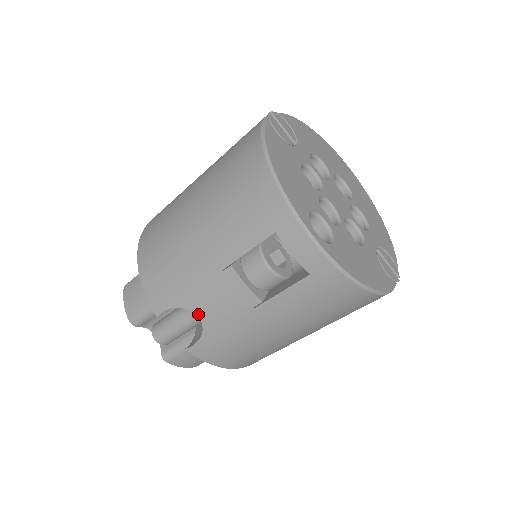
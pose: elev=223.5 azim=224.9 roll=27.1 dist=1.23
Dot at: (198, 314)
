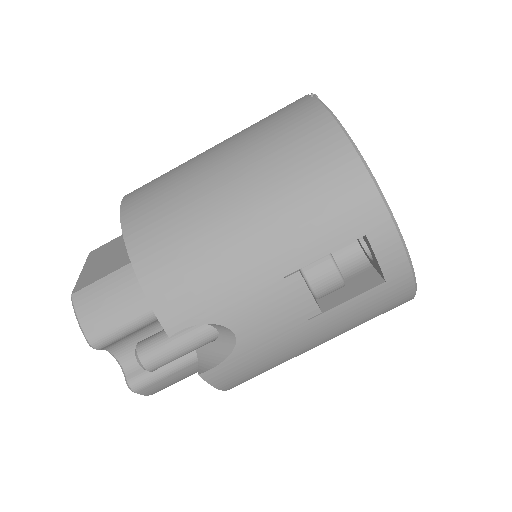
Dot at: (235, 330)
